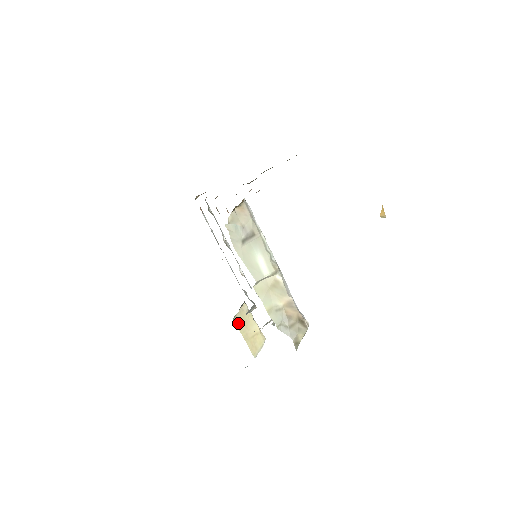
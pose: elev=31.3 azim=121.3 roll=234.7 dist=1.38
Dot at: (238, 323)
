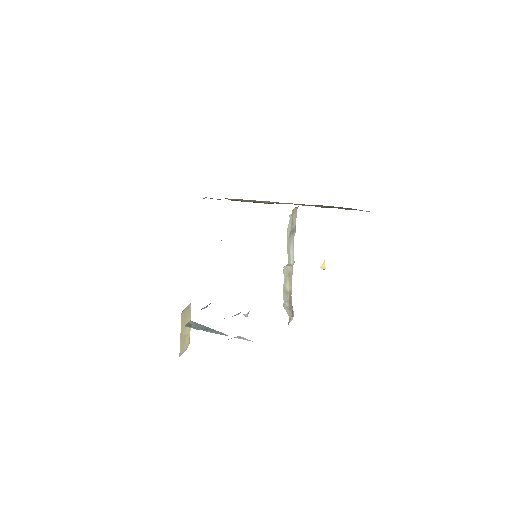
Dot at: (182, 318)
